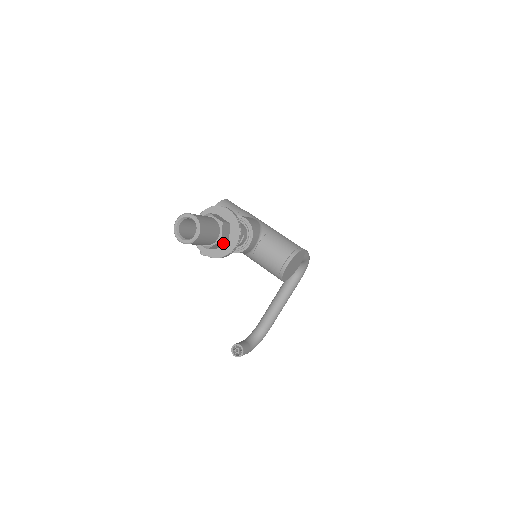
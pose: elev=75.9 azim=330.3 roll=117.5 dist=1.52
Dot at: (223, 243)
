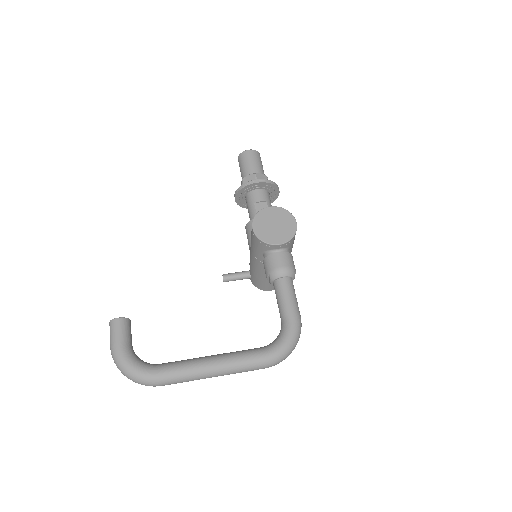
Dot at: occluded
